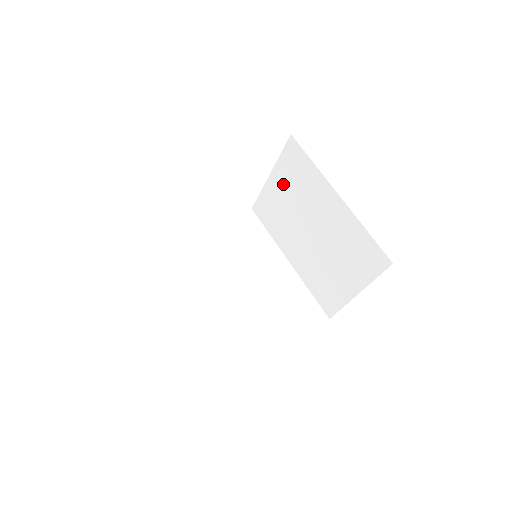
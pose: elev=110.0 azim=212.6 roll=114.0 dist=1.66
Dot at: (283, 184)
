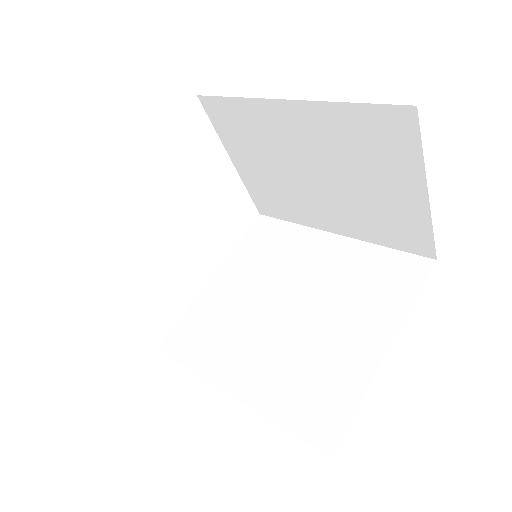
Dot at: (247, 156)
